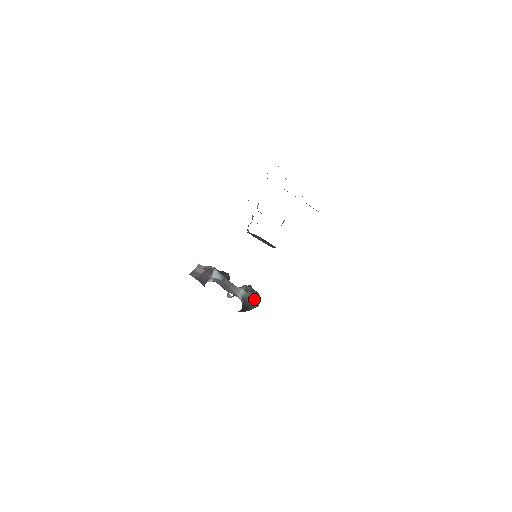
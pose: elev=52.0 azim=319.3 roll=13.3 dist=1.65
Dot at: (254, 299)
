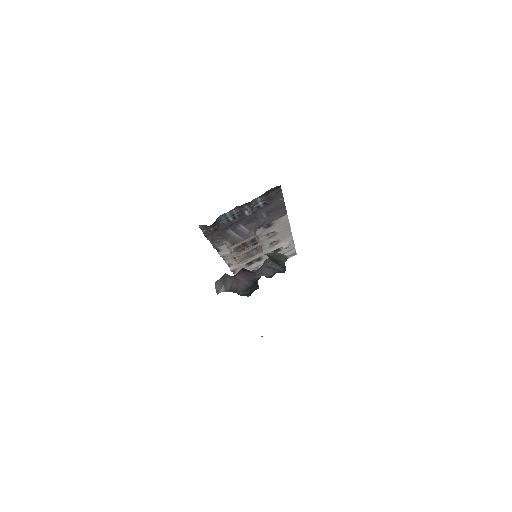
Dot at: (276, 255)
